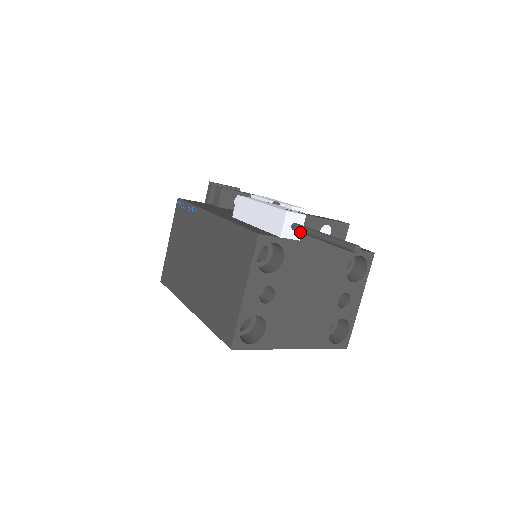
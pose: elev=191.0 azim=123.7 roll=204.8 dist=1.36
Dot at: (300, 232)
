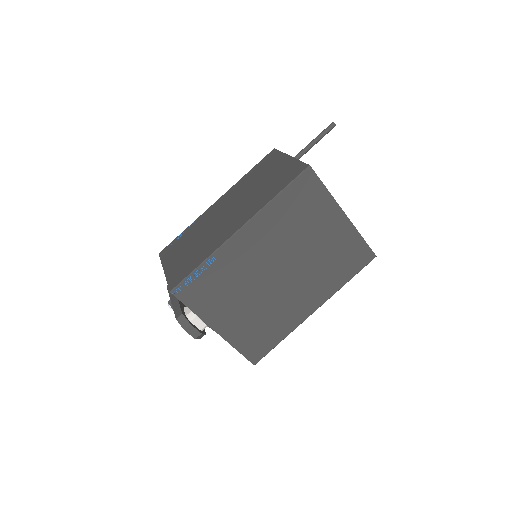
Dot at: occluded
